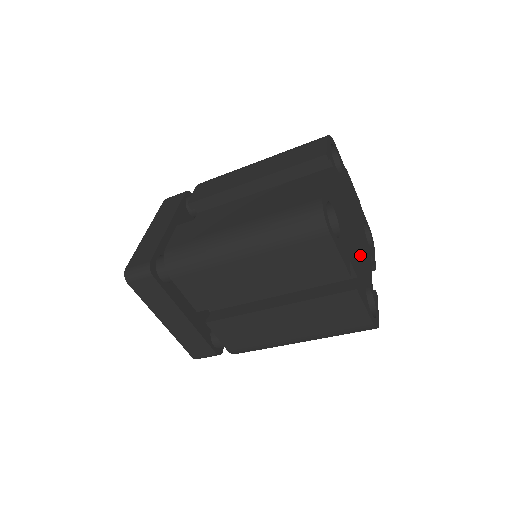
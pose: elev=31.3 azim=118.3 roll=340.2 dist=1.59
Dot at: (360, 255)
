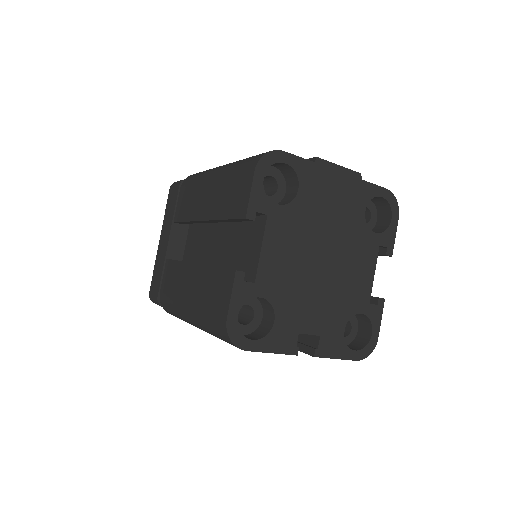
Dot at: (338, 287)
